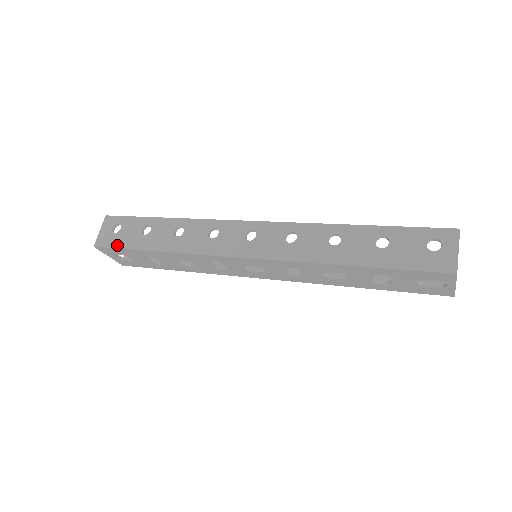
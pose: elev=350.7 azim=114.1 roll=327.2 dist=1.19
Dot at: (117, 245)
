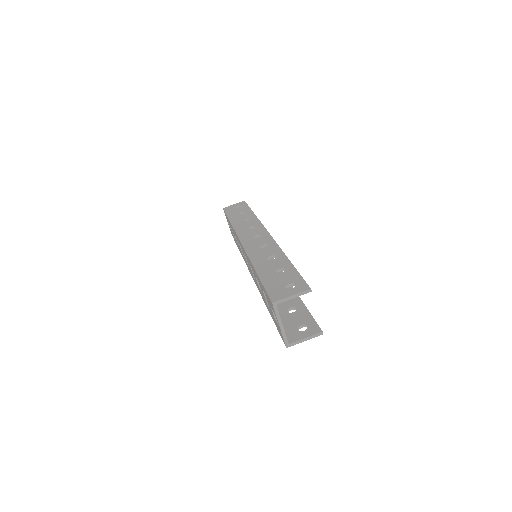
Dot at: (227, 212)
